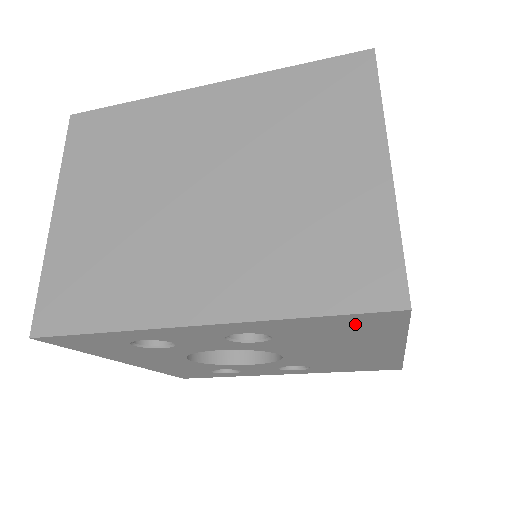
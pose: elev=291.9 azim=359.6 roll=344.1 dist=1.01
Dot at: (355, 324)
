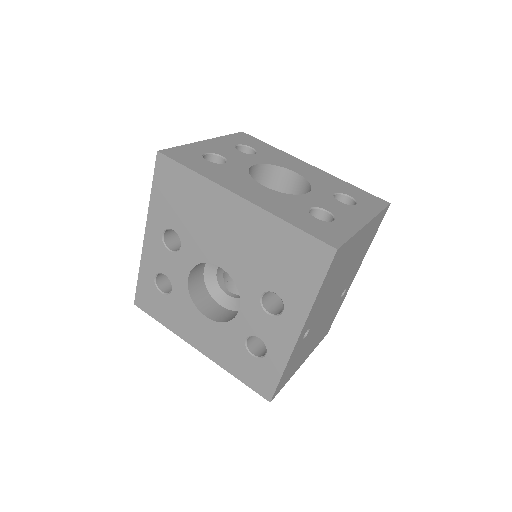
Dot at: (169, 183)
